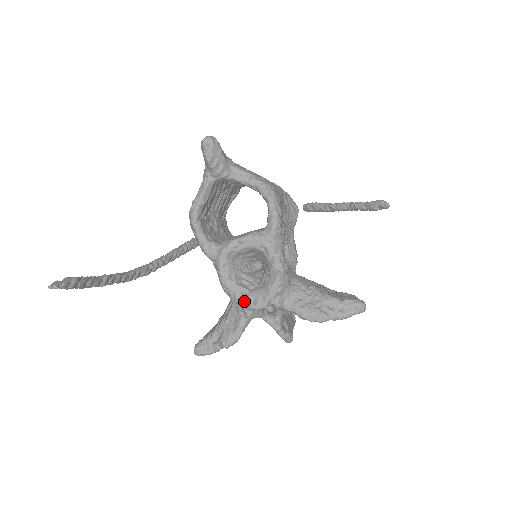
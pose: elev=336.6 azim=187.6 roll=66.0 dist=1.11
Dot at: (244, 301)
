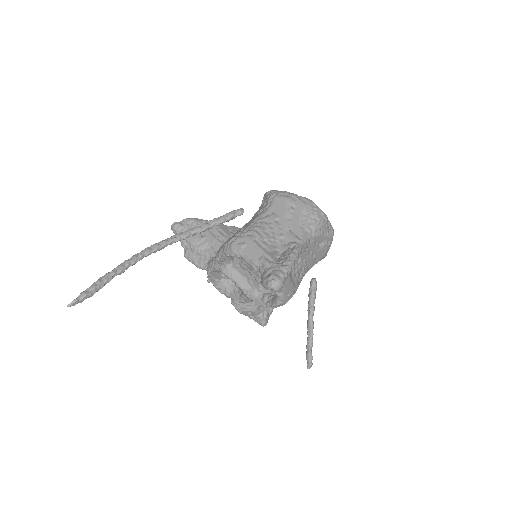
Dot at: (210, 279)
